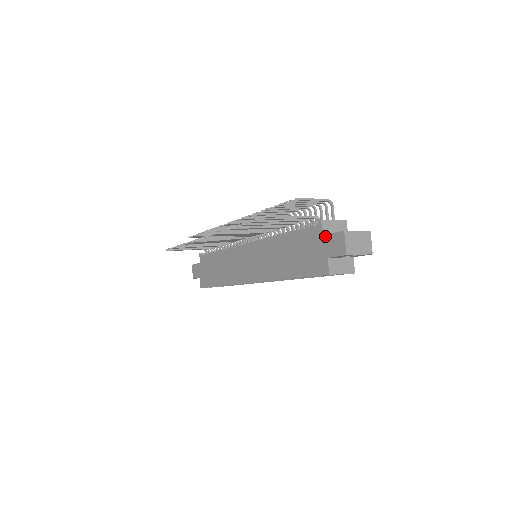
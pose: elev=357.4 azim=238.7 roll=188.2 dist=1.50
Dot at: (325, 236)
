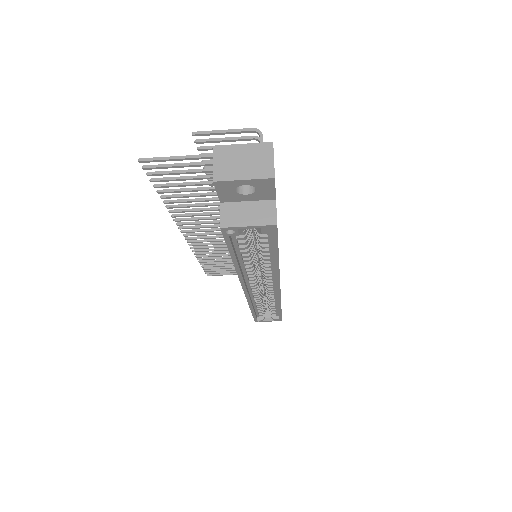
Dot at: occluded
